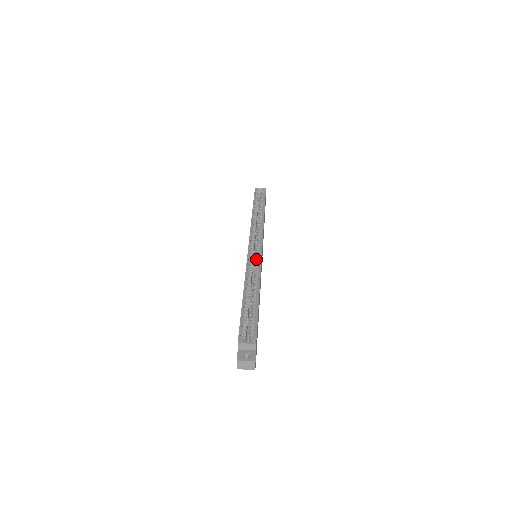
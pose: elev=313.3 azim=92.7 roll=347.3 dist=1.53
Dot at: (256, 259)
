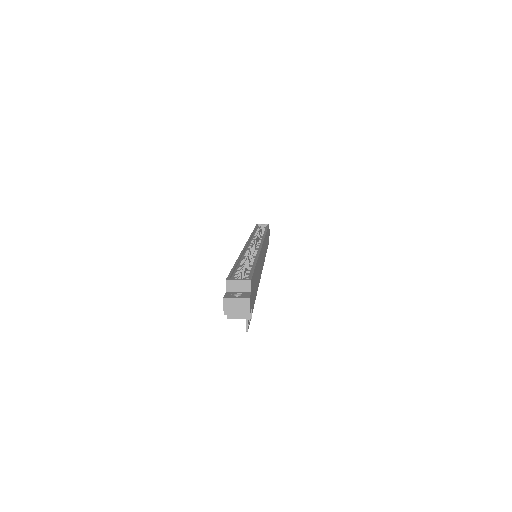
Dot at: (255, 248)
